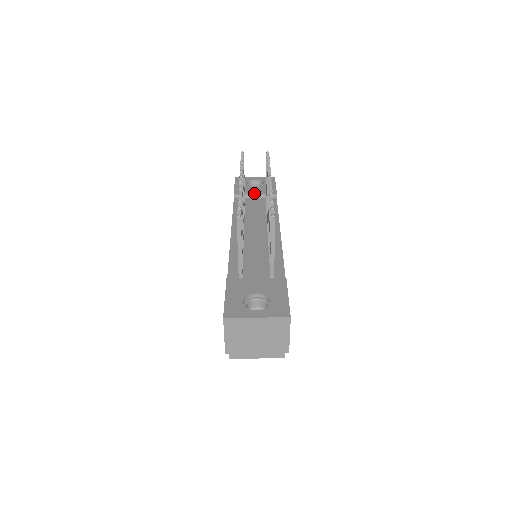
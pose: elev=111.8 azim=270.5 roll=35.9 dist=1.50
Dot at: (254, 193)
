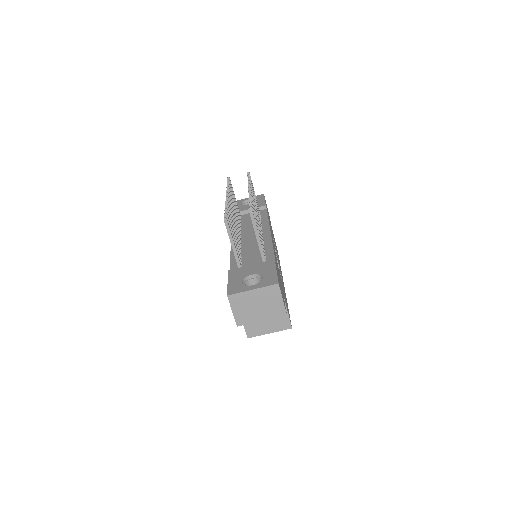
Dot at: (247, 209)
